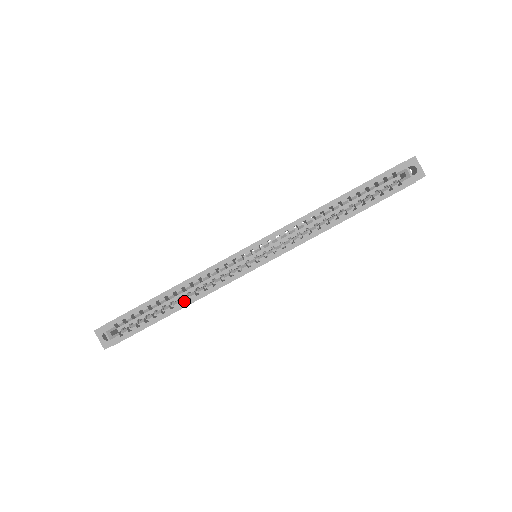
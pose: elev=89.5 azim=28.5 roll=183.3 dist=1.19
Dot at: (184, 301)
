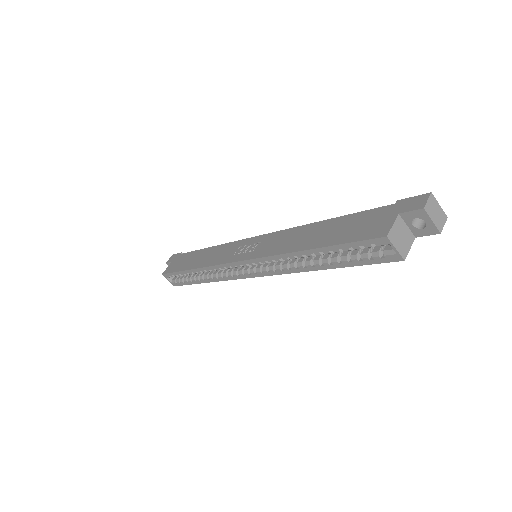
Dot at: (206, 279)
